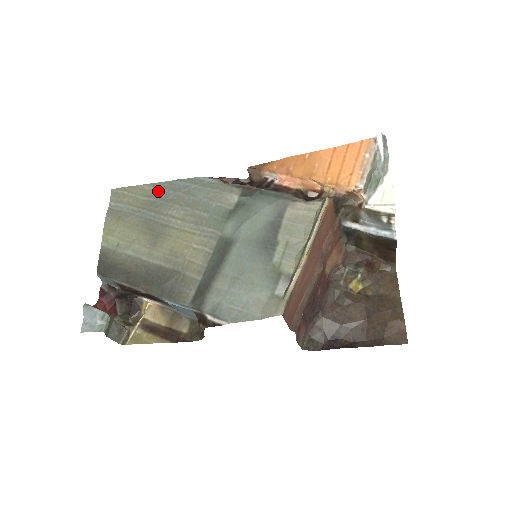
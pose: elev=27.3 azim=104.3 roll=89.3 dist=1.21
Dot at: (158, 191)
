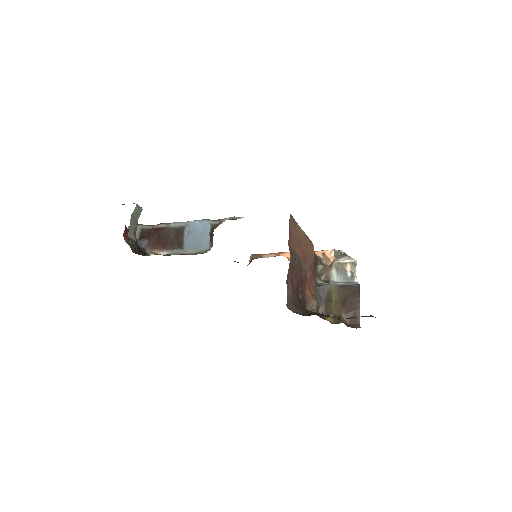
Dot at: occluded
